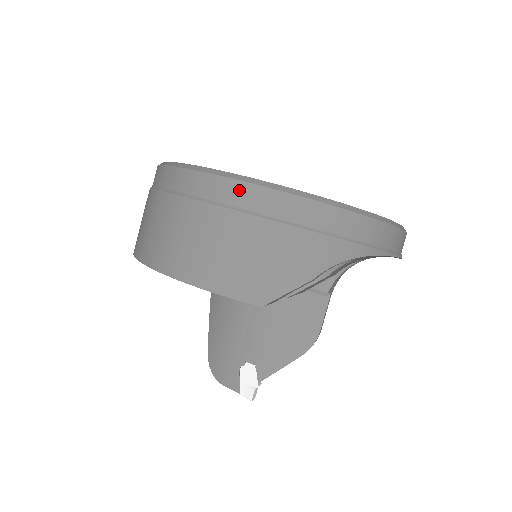
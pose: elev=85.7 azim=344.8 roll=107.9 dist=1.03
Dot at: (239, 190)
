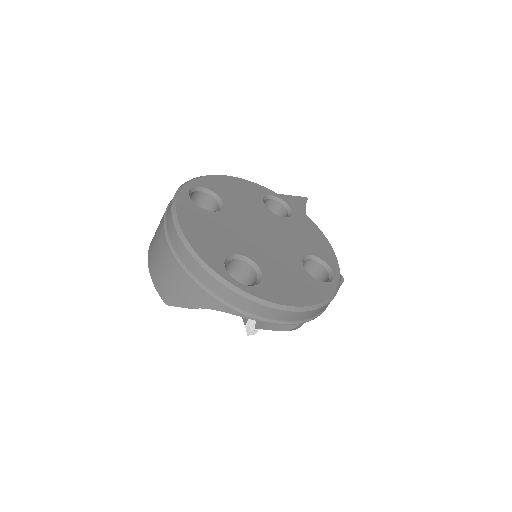
Dot at: (175, 238)
